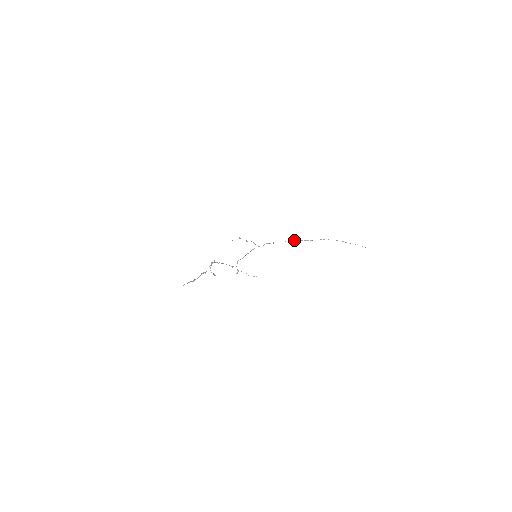
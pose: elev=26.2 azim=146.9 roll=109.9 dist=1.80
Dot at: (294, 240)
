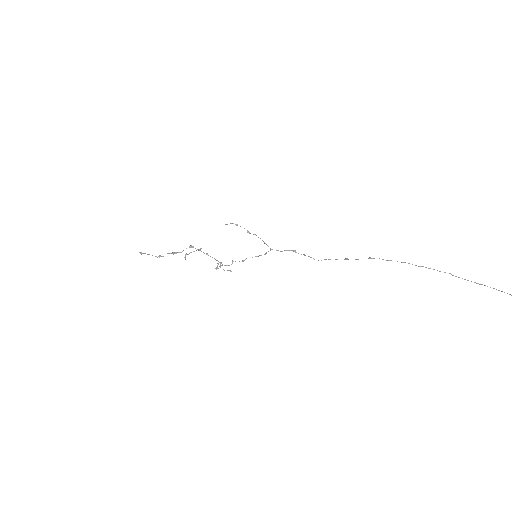
Dot at: (344, 259)
